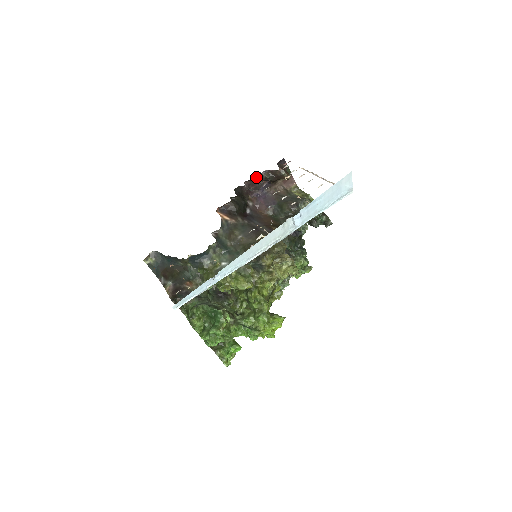
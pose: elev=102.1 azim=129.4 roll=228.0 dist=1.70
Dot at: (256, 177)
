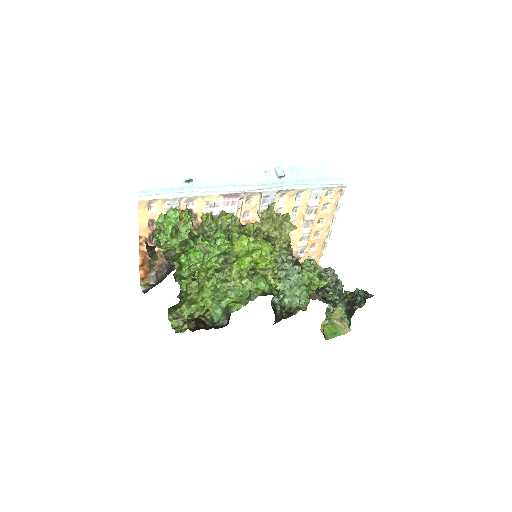
Dot at: occluded
